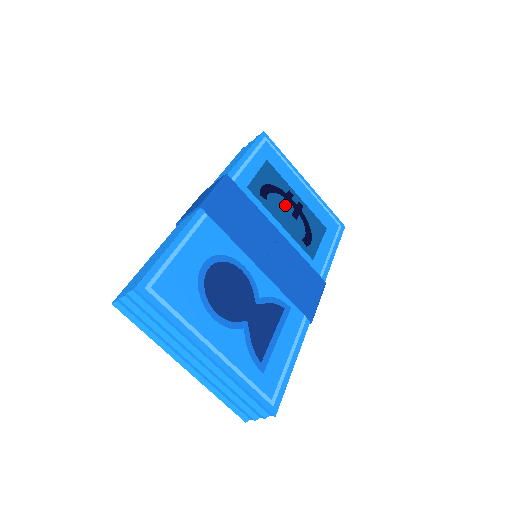
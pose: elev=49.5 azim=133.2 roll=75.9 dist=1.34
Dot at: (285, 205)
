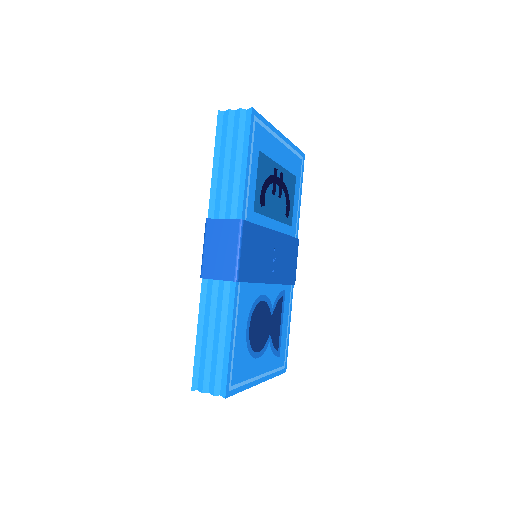
Dot at: (274, 192)
